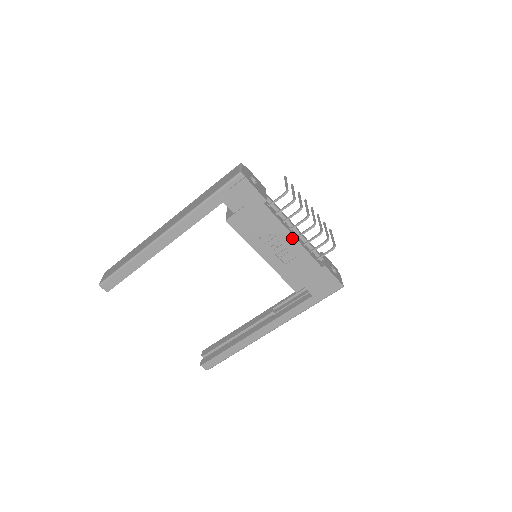
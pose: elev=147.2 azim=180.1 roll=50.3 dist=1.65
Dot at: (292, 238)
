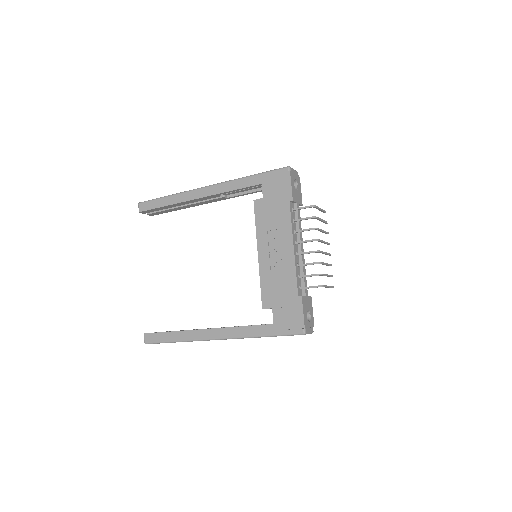
Dot at: (291, 248)
